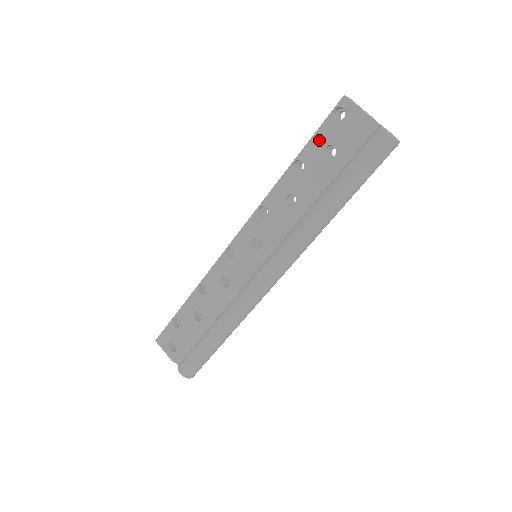
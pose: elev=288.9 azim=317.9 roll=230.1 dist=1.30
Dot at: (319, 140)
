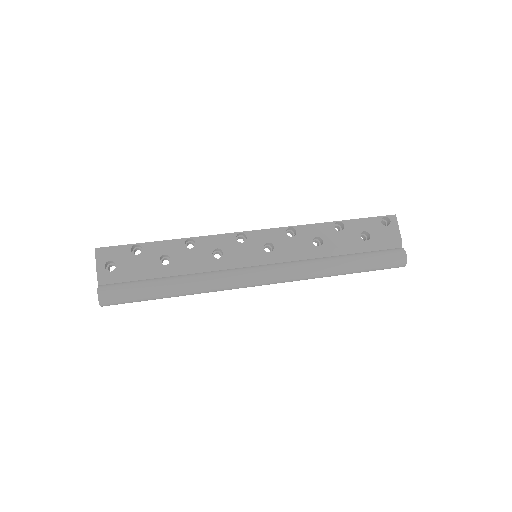
Dot at: (364, 224)
